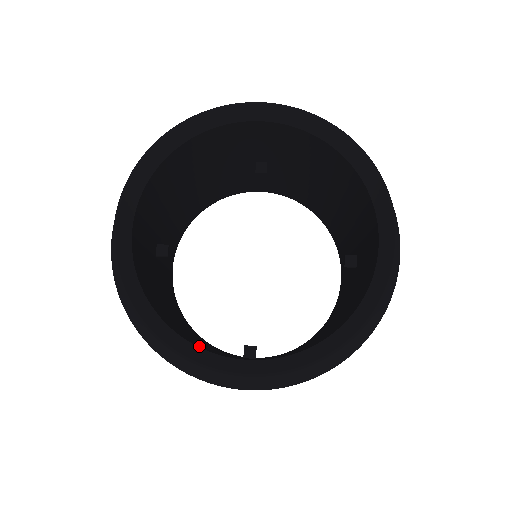
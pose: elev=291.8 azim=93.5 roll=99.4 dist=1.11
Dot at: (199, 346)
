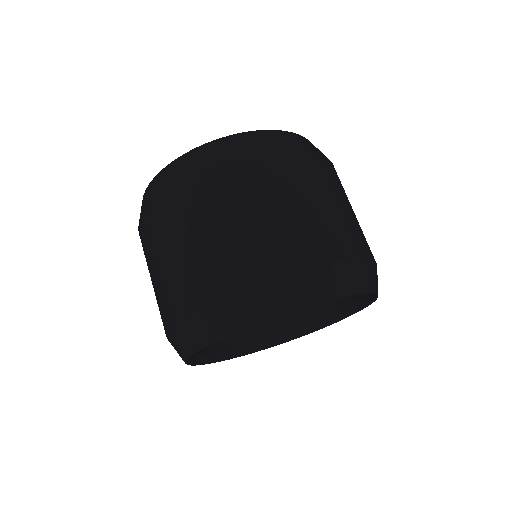
Dot at: occluded
